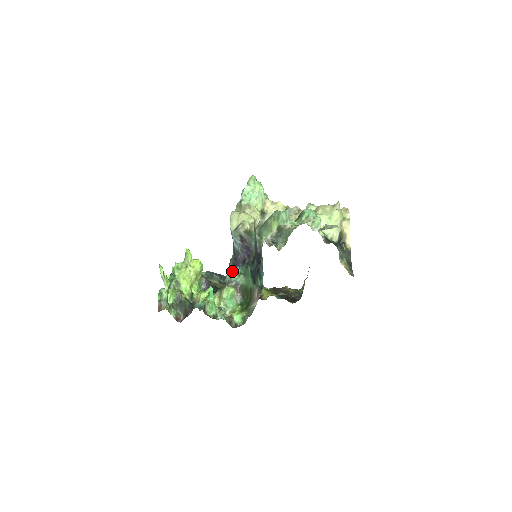
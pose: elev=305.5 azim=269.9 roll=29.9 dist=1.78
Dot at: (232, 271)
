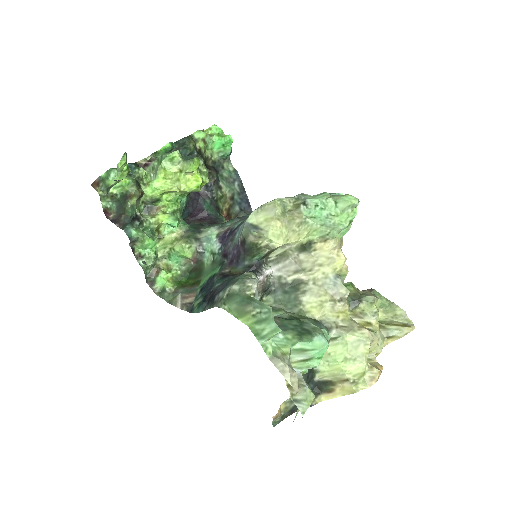
Dot at: (217, 235)
